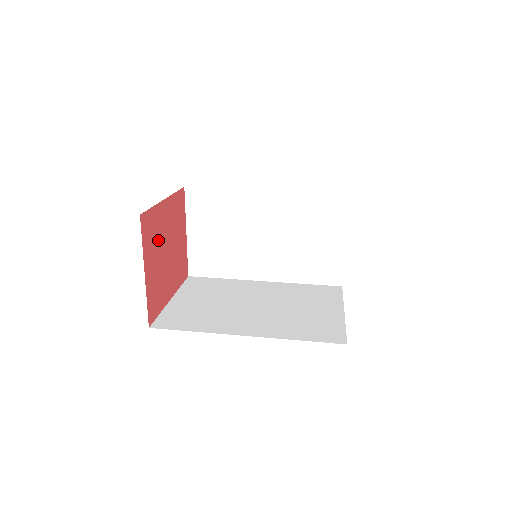
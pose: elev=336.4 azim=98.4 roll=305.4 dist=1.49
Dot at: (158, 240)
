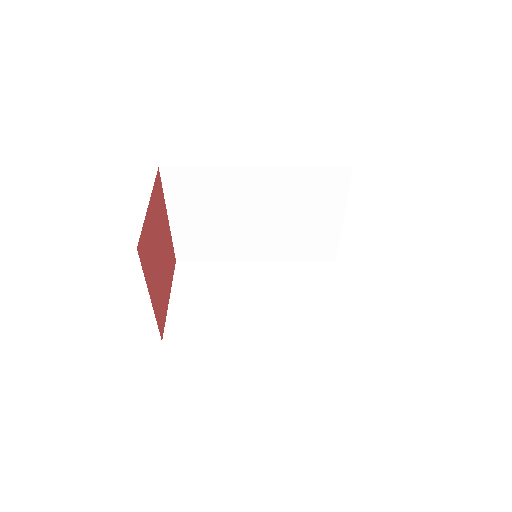
Dot at: (159, 223)
